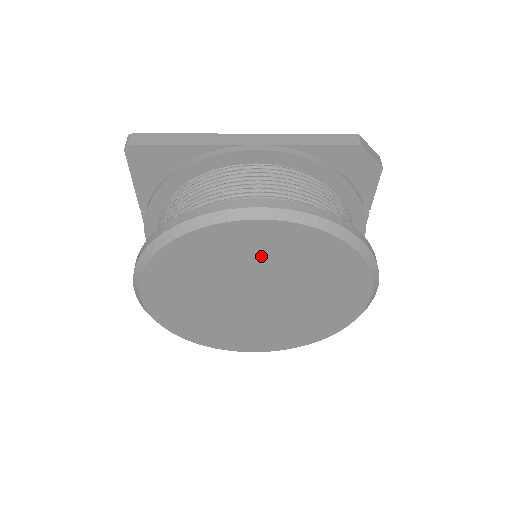
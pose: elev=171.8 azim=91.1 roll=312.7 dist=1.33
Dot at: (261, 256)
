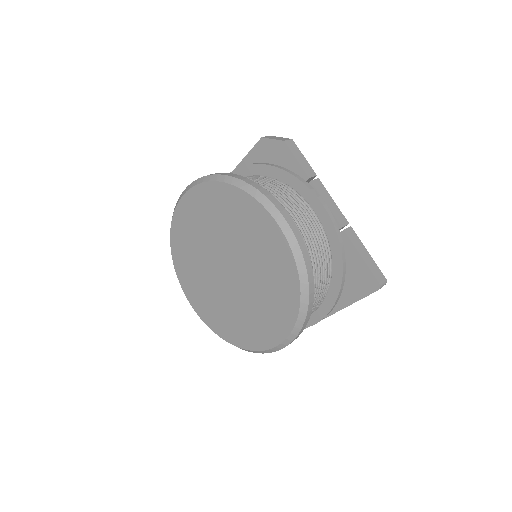
Dot at: (202, 225)
